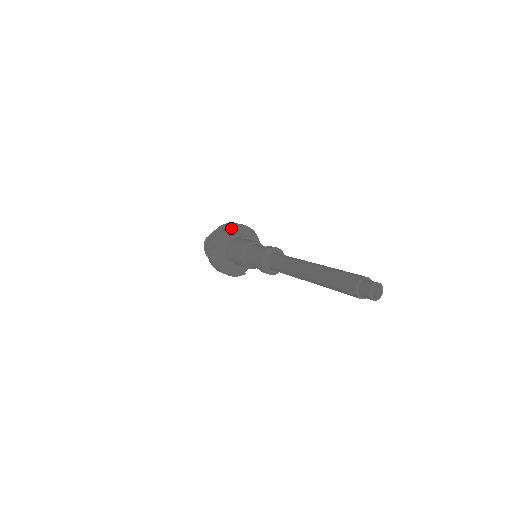
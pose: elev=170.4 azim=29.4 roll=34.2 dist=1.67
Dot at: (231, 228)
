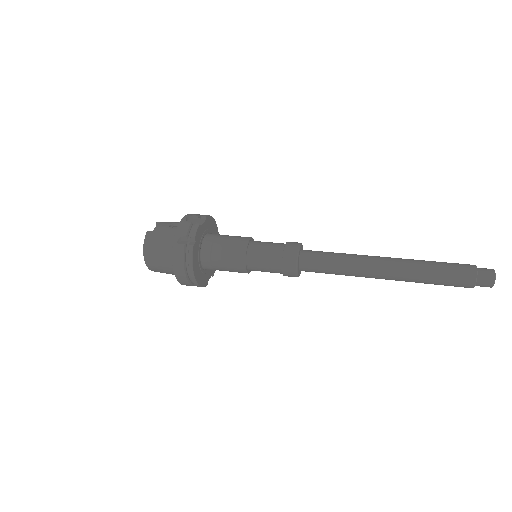
Dot at: (207, 219)
